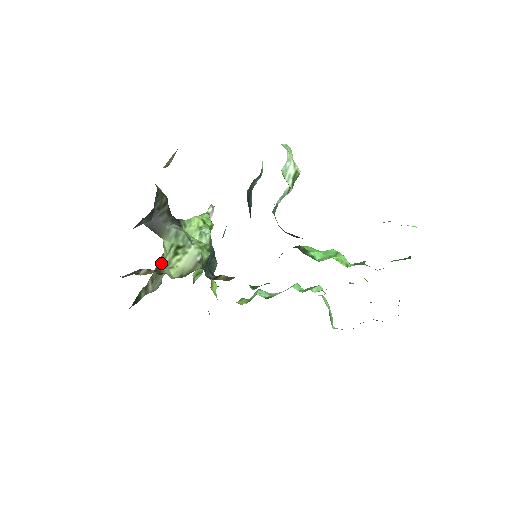
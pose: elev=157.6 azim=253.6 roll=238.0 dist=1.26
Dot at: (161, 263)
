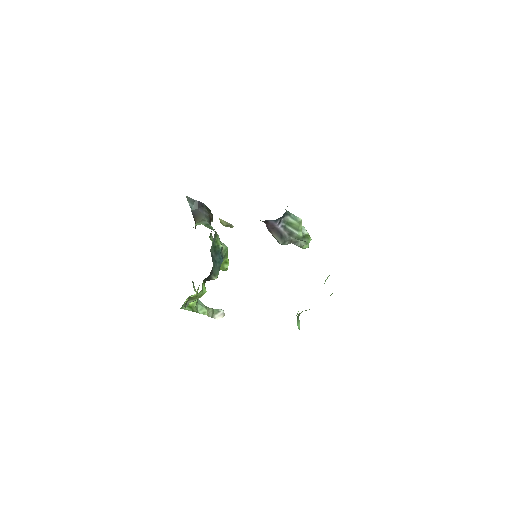
Dot at: occluded
